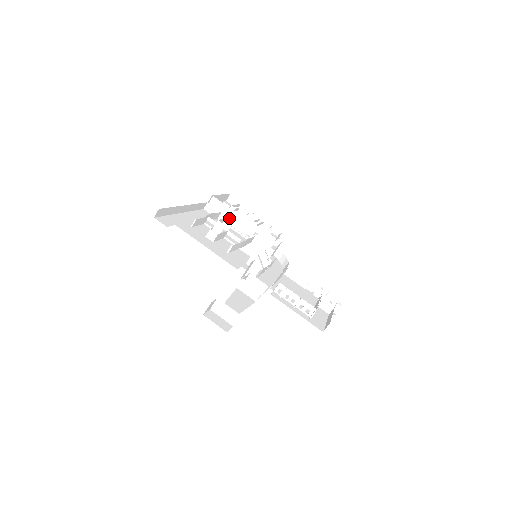
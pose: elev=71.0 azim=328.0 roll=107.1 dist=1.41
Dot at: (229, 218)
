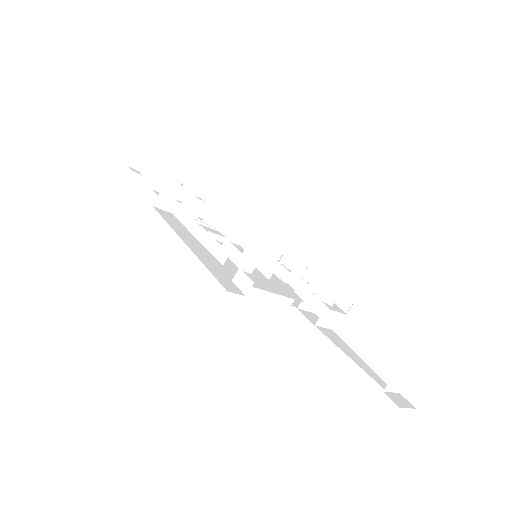
Dot at: (191, 209)
